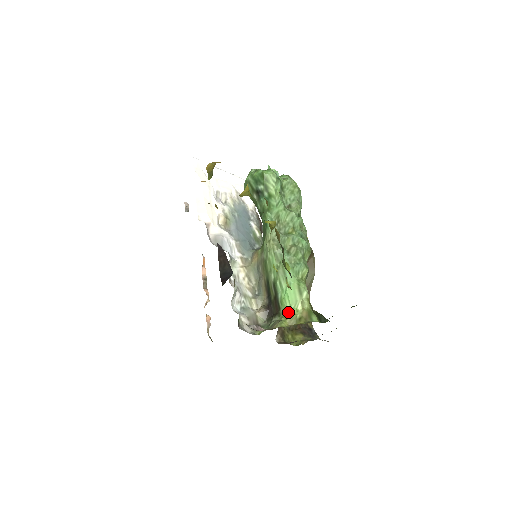
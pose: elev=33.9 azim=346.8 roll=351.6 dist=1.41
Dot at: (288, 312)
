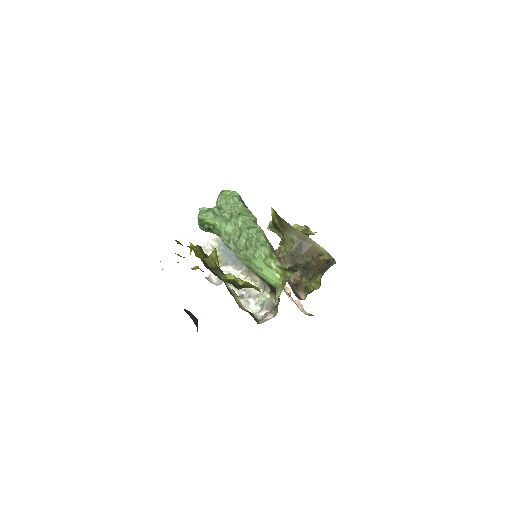
Dot at: (276, 286)
